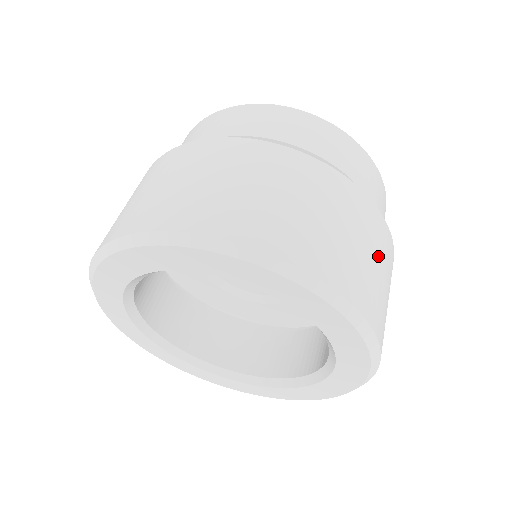
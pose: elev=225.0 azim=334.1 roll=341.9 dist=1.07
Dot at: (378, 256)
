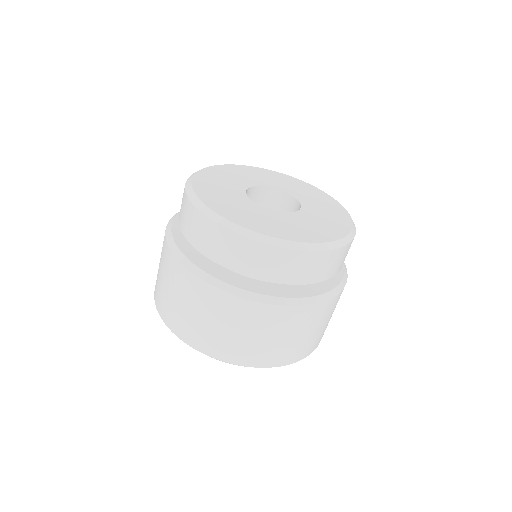
Dot at: (307, 329)
